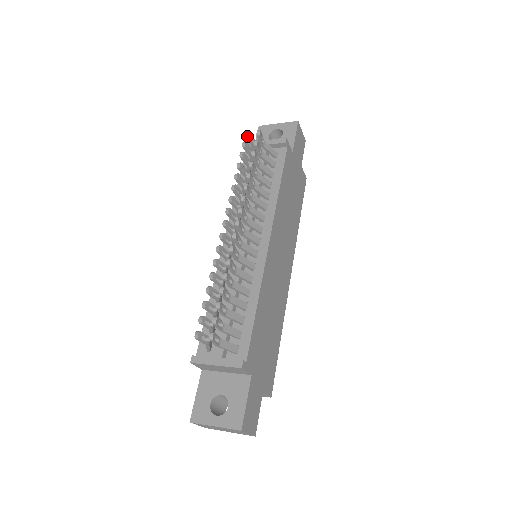
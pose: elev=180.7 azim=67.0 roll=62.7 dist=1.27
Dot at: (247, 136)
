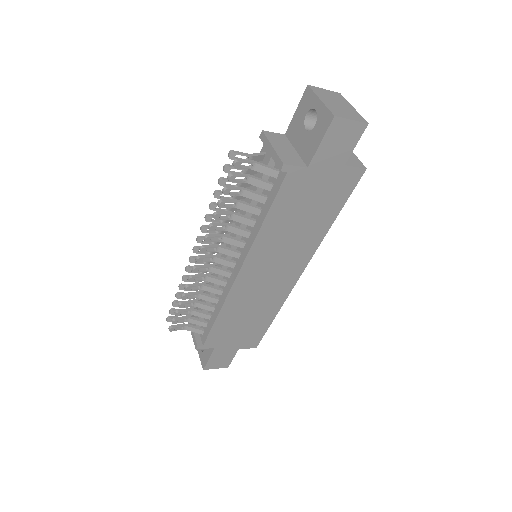
Dot at: (230, 158)
